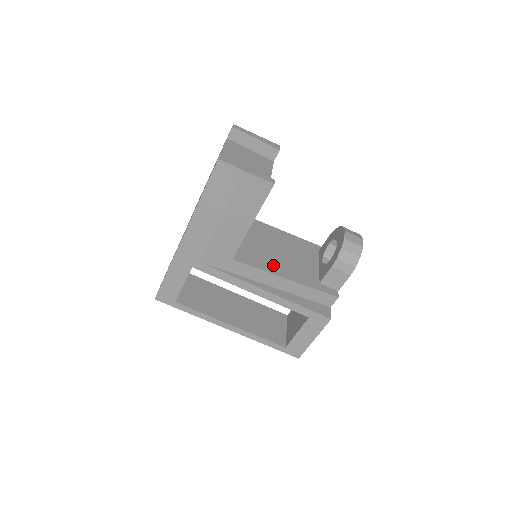
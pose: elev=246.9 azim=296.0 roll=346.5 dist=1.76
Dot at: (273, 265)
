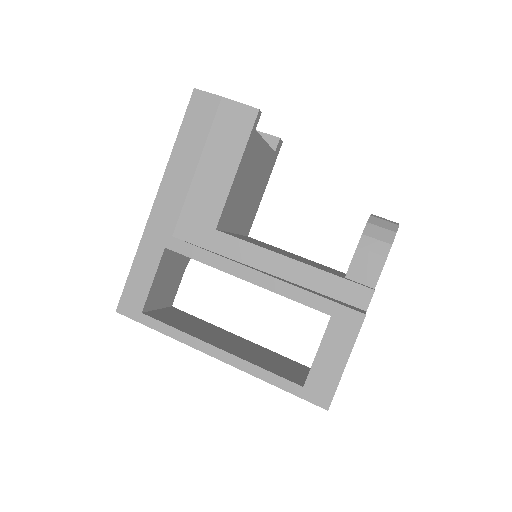
Dot at: (275, 251)
